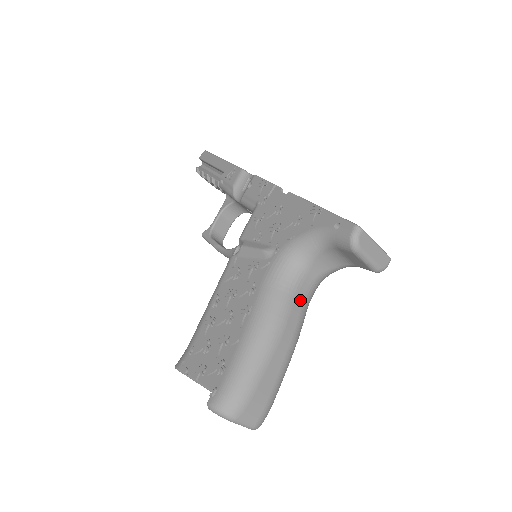
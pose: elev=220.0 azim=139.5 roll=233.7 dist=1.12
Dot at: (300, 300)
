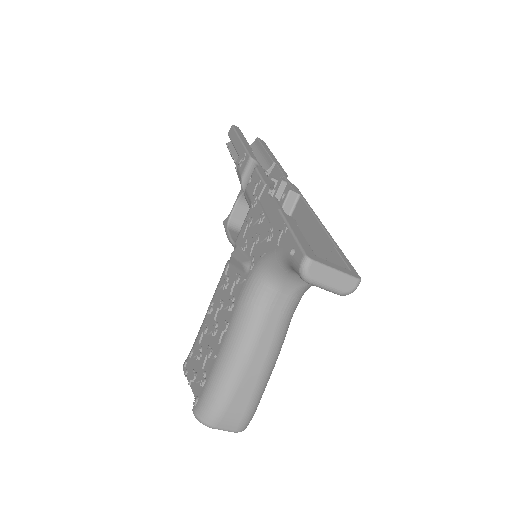
Dot at: (276, 316)
